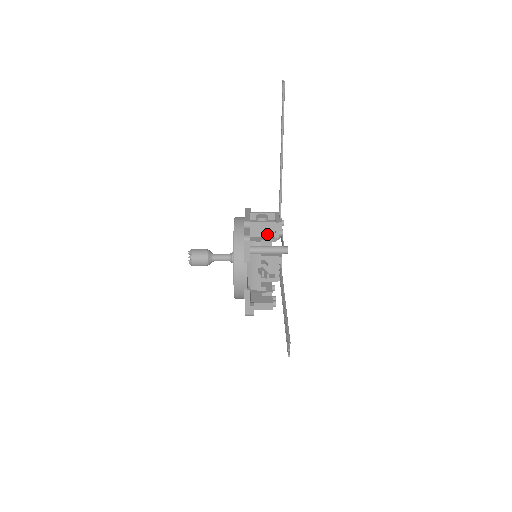
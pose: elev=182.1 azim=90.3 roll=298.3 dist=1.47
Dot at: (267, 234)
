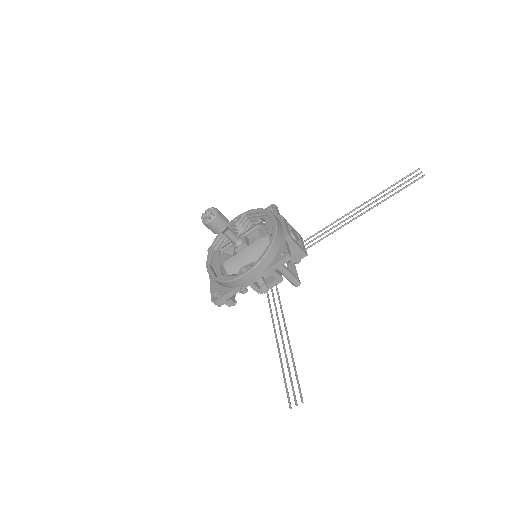
Dot at: occluded
